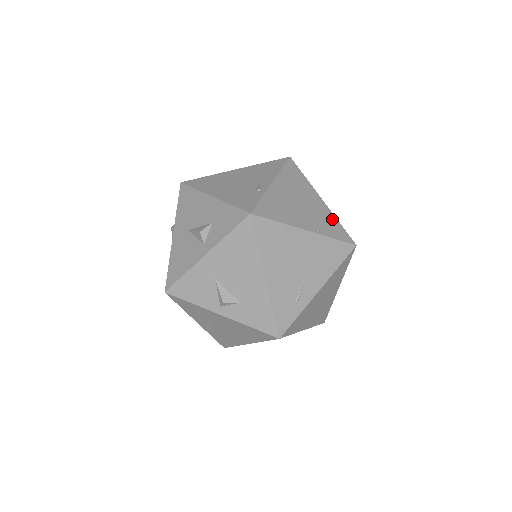
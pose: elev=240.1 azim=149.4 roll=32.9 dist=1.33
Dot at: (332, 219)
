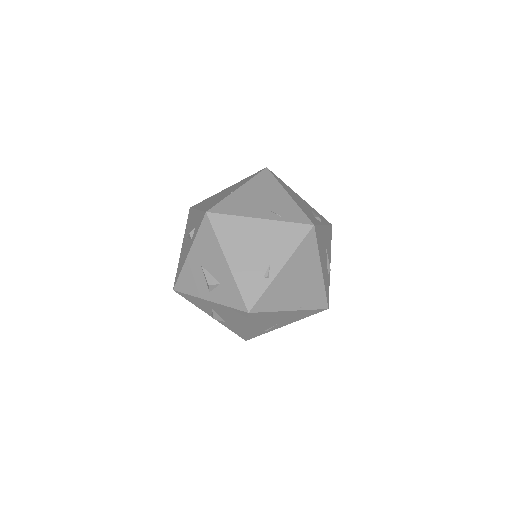
Dot at: (320, 289)
